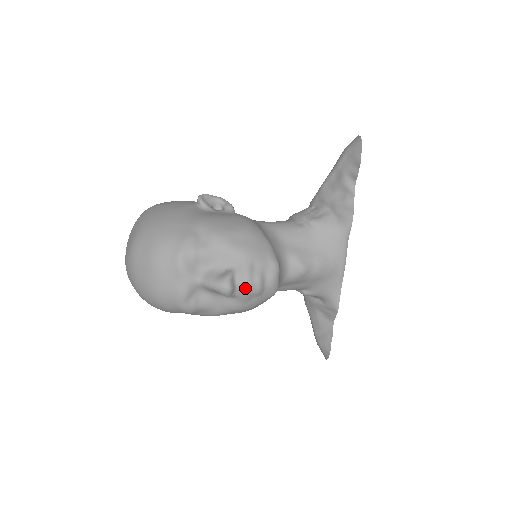
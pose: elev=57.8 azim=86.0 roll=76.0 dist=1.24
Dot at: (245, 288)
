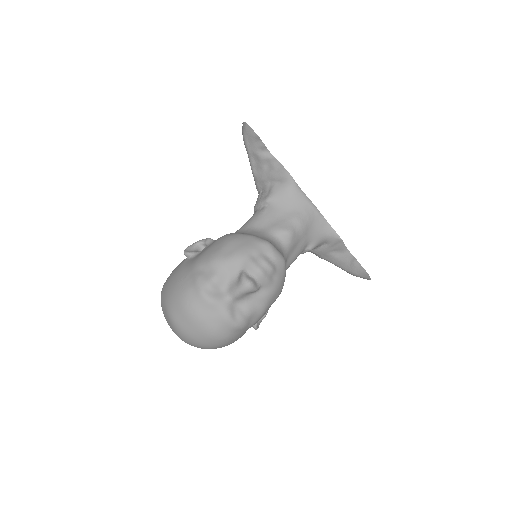
Dot at: (261, 274)
